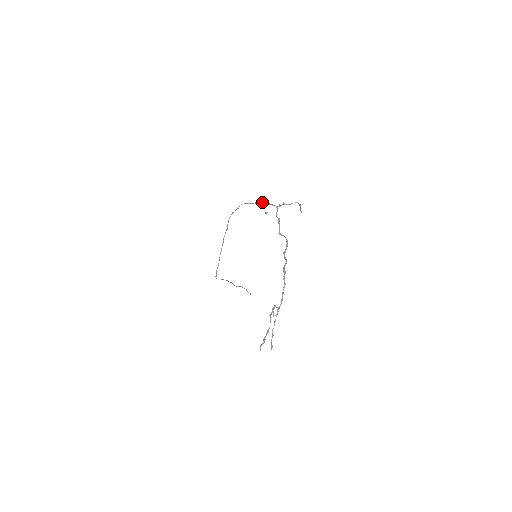
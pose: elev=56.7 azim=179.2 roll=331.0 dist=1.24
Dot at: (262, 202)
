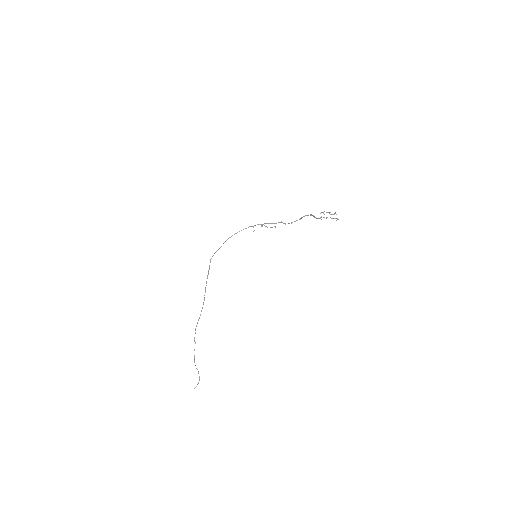
Dot at: (248, 227)
